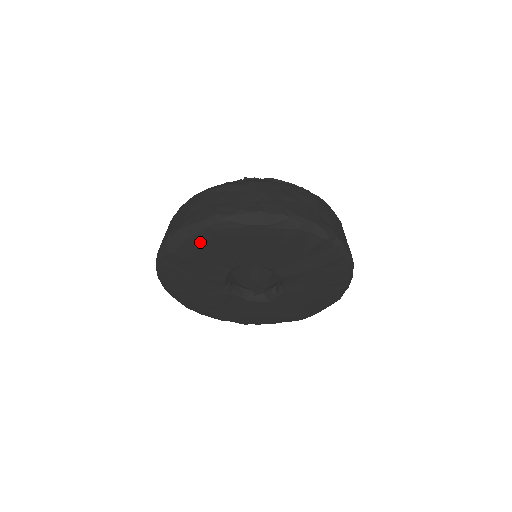
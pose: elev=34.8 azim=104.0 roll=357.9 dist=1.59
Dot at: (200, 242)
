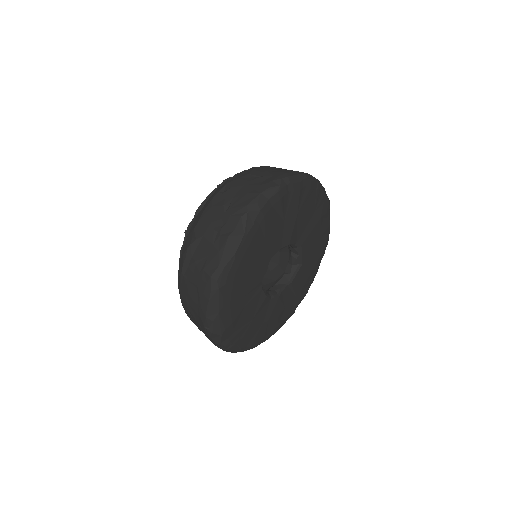
Dot at: (227, 303)
